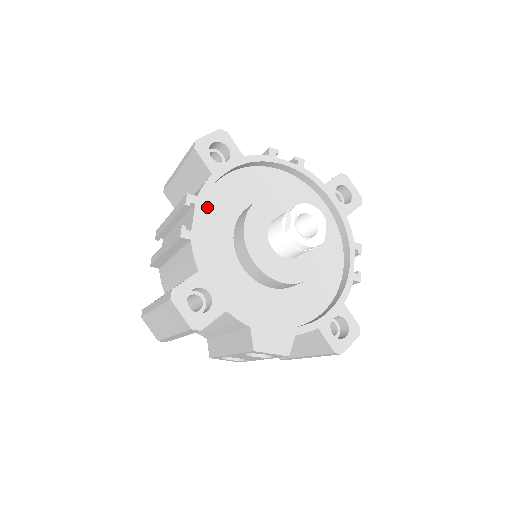
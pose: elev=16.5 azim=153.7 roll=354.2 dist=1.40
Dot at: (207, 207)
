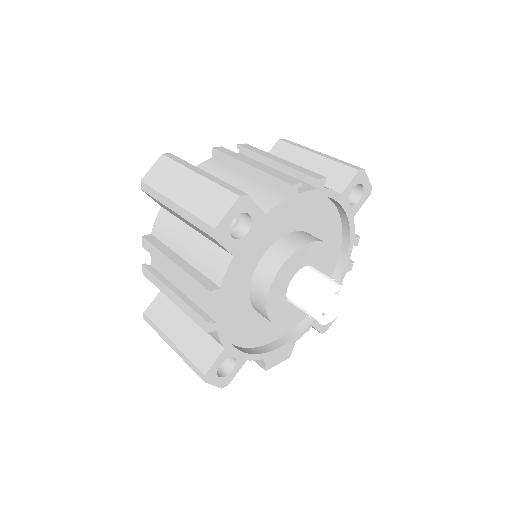
Dot at: occluded
